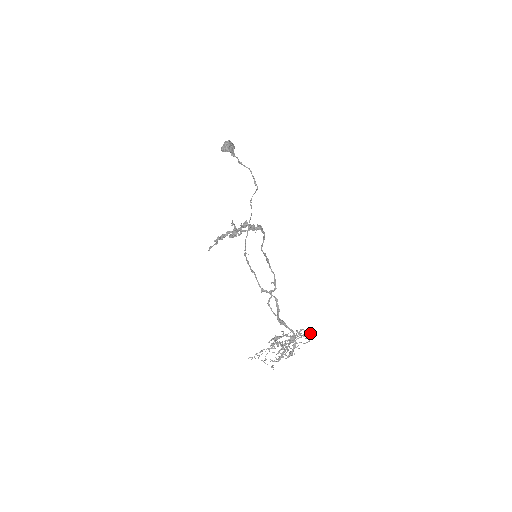
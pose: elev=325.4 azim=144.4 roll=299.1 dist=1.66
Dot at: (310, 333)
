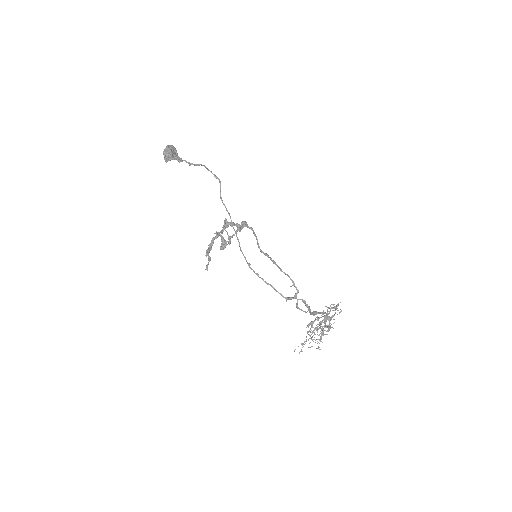
Dot at: occluded
